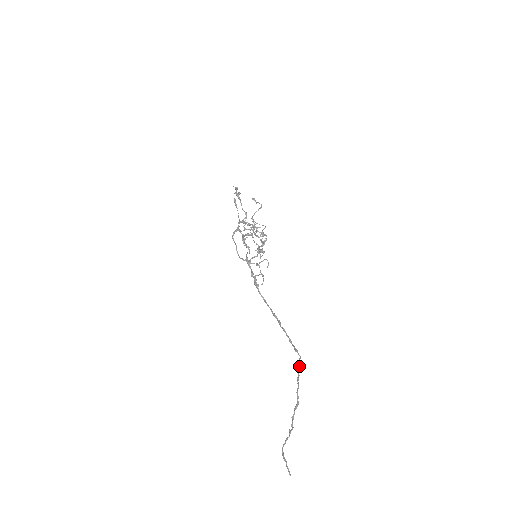
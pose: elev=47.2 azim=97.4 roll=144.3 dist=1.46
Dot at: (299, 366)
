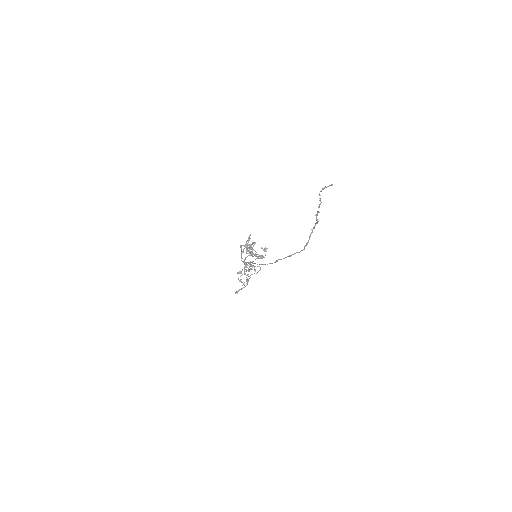
Dot at: (308, 240)
